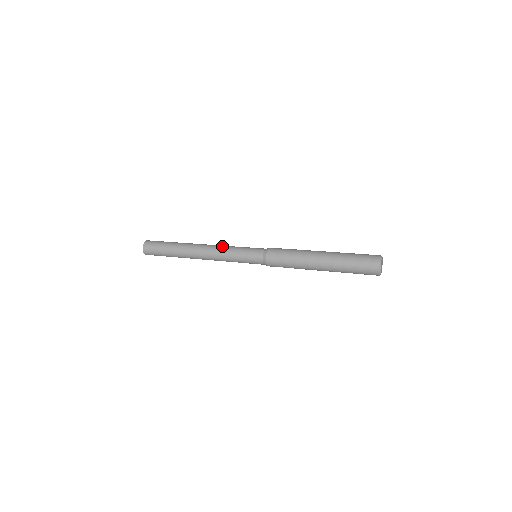
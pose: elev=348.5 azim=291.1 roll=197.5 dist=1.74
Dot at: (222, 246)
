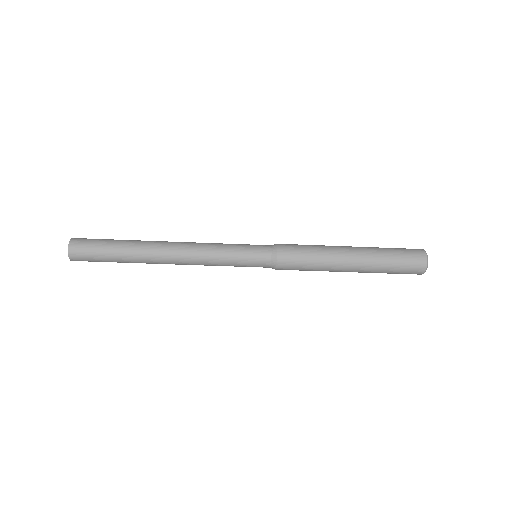
Dot at: (205, 244)
